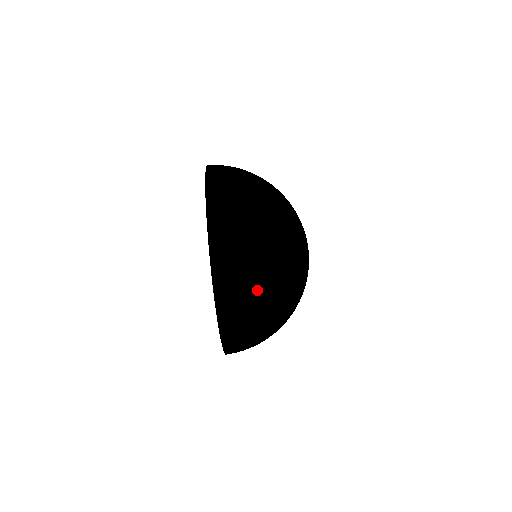
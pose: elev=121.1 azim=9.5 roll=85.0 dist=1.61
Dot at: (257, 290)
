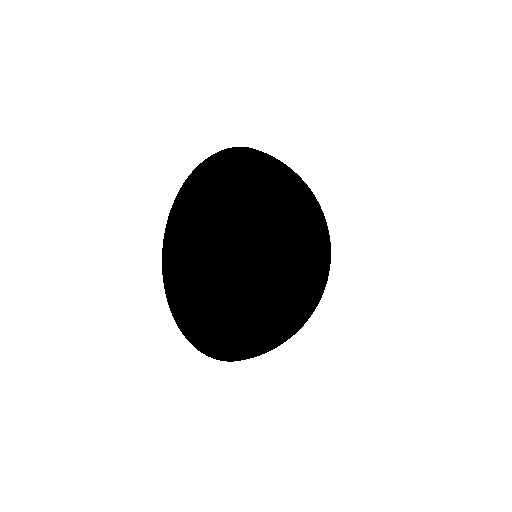
Dot at: (318, 209)
